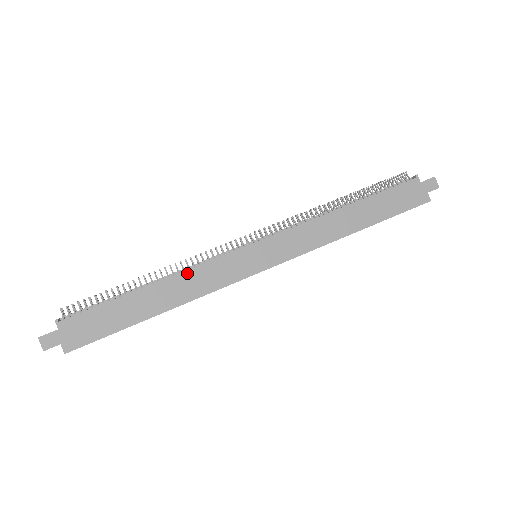
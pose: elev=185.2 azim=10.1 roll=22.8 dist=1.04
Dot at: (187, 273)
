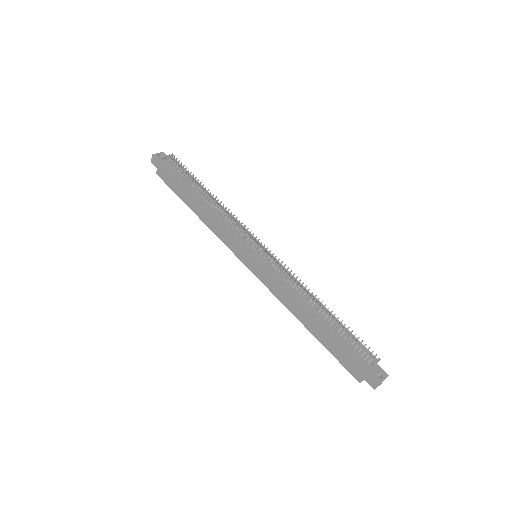
Dot at: (218, 218)
